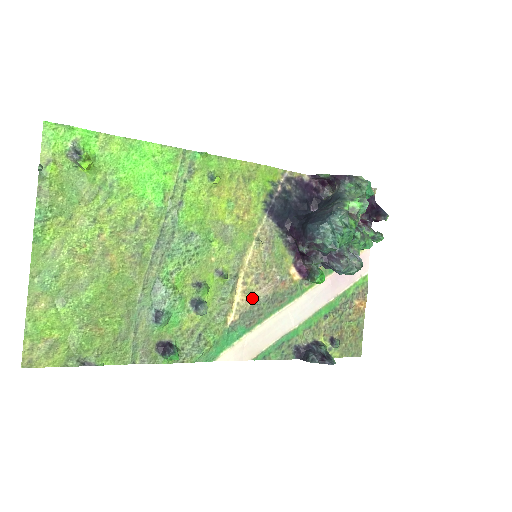
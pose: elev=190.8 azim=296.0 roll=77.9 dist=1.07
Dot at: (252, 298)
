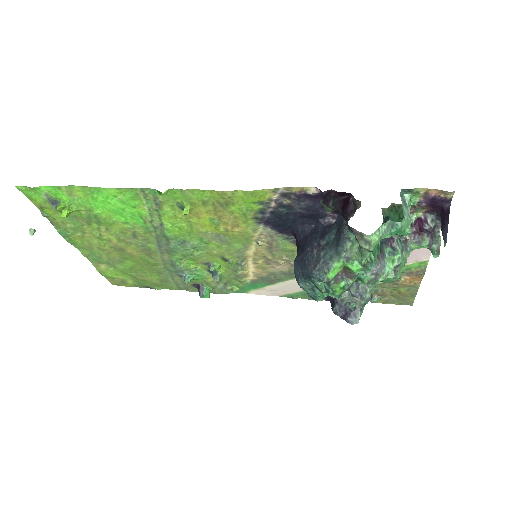
Dot at: (267, 271)
